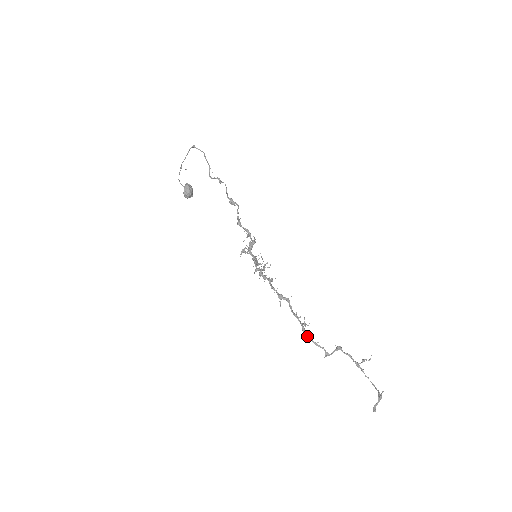
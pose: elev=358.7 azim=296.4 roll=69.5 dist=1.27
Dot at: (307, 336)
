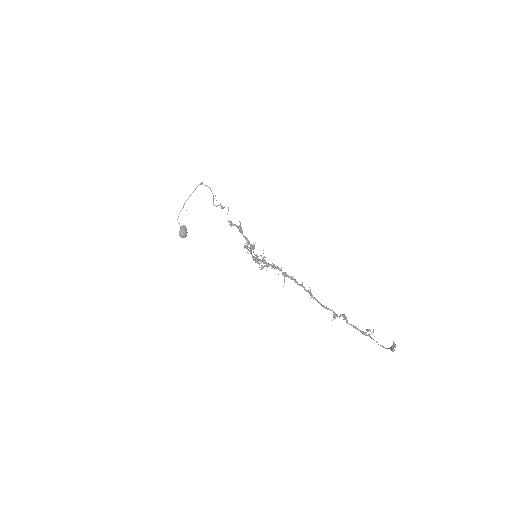
Dot at: (315, 298)
